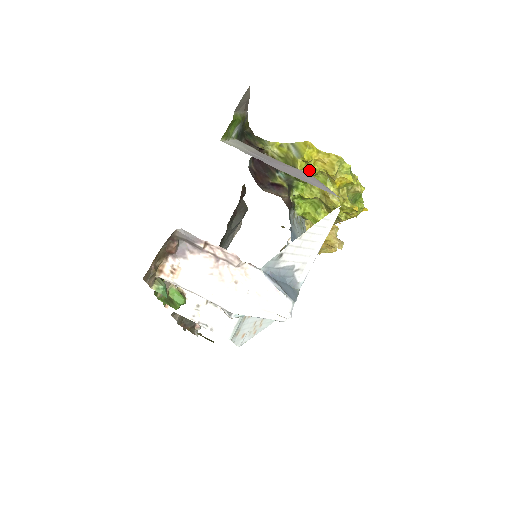
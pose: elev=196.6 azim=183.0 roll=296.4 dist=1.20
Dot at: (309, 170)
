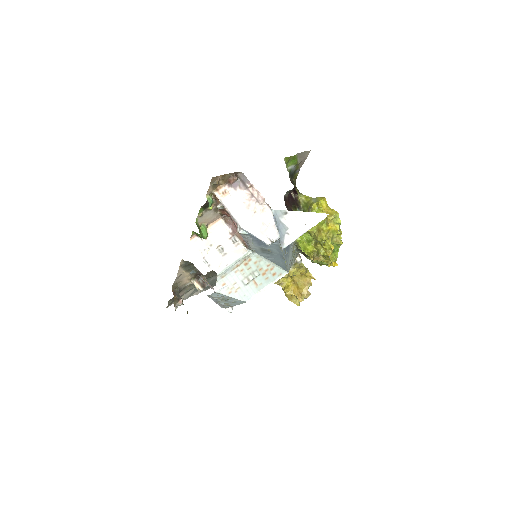
Dot at: (317, 212)
